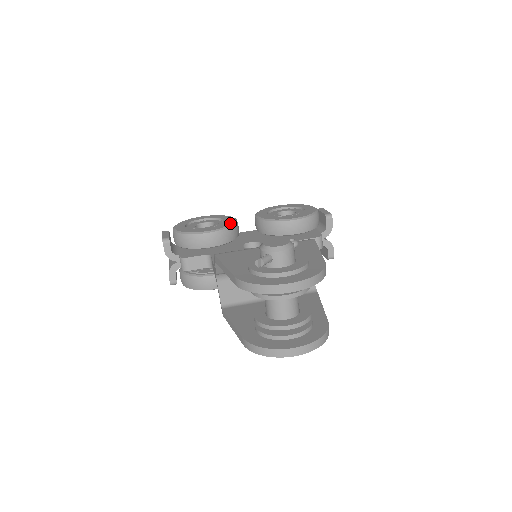
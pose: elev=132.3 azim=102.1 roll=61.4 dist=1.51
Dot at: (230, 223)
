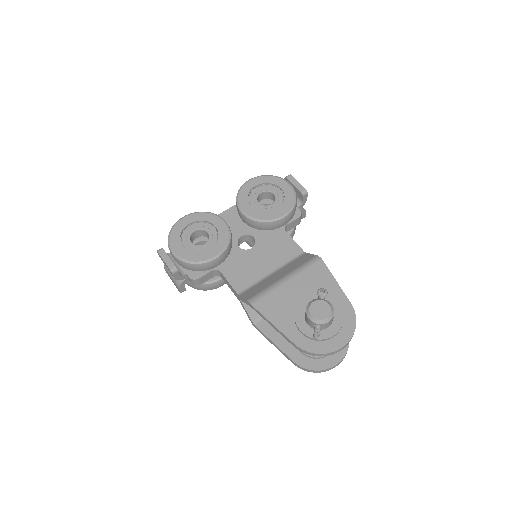
Dot at: (226, 234)
